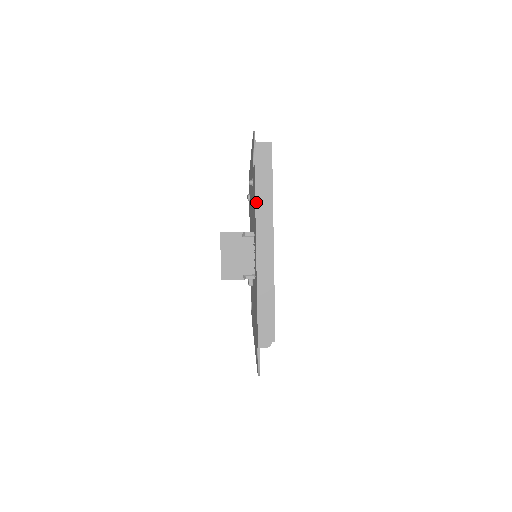
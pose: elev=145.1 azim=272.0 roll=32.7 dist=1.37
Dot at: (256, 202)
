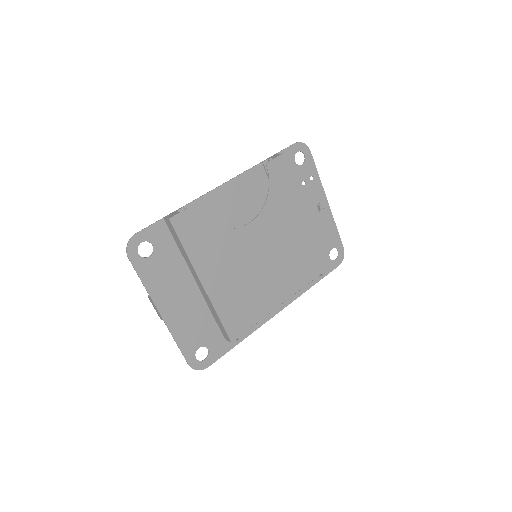
Dot at: (144, 286)
